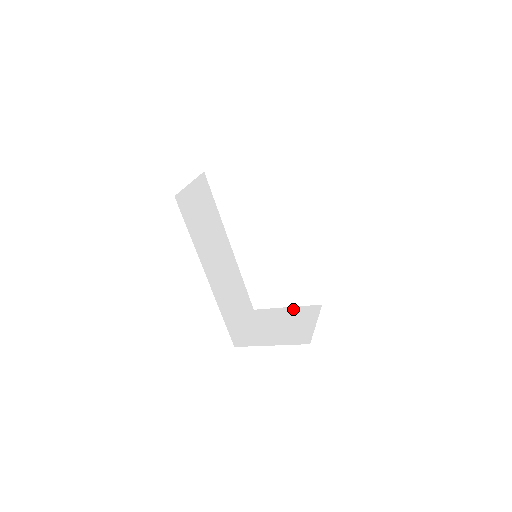
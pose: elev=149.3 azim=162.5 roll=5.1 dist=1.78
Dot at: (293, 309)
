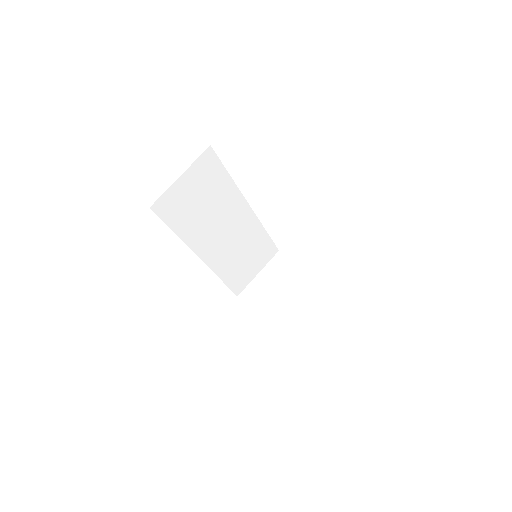
Dot at: (309, 279)
